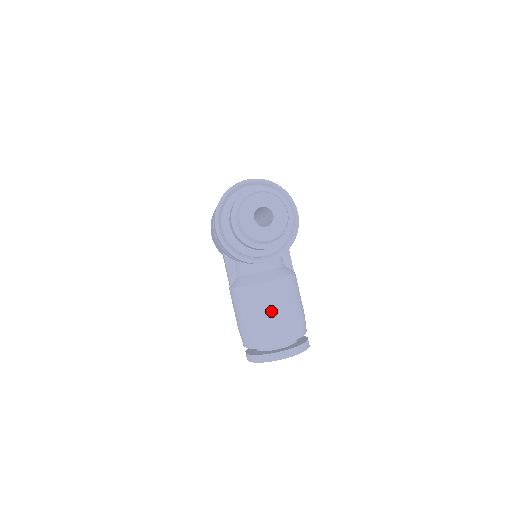
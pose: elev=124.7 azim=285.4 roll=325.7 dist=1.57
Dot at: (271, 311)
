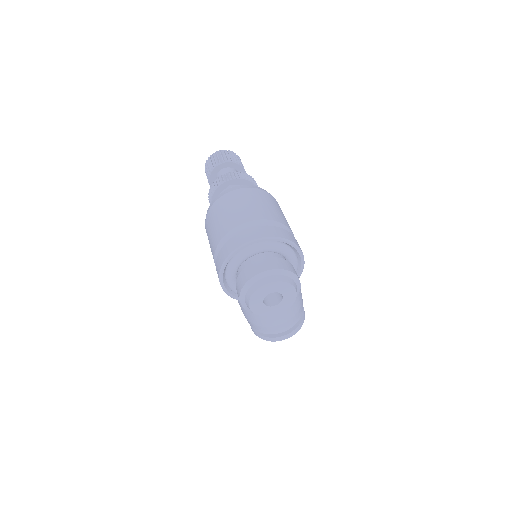
Dot at: (274, 316)
